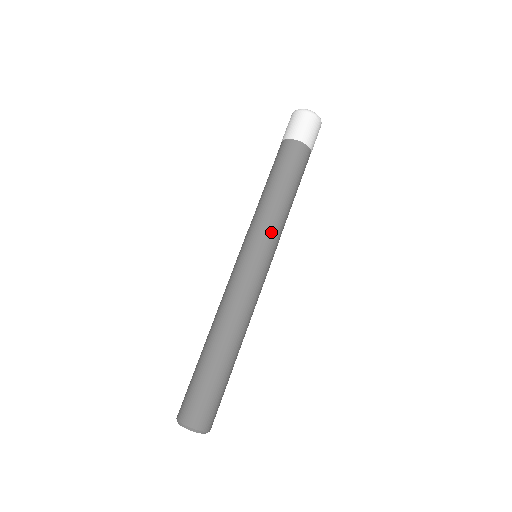
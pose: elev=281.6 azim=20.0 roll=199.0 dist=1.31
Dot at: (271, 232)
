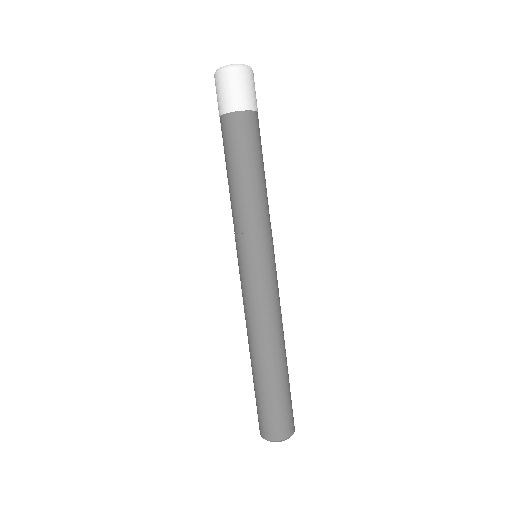
Dot at: (262, 229)
